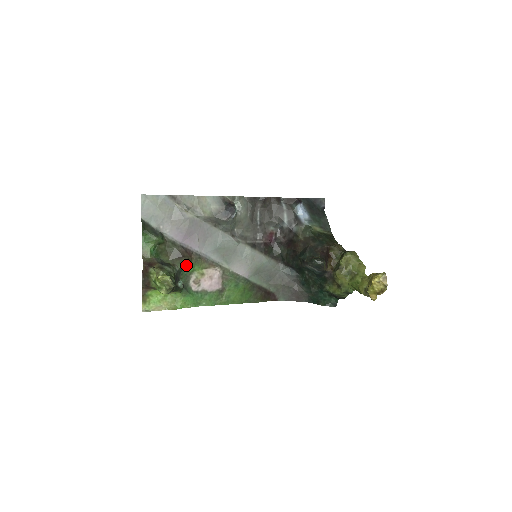
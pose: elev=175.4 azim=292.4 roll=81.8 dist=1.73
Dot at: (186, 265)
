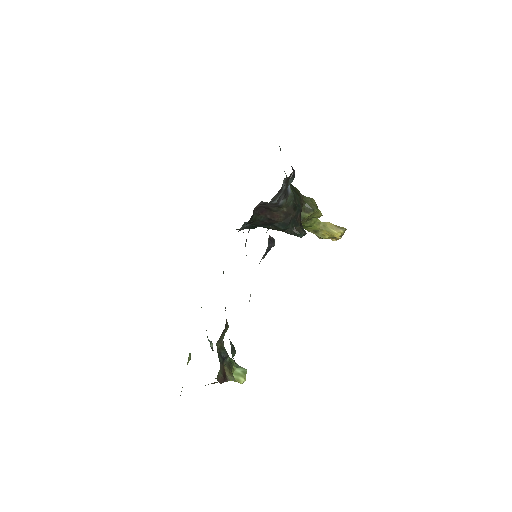
Dot at: occluded
